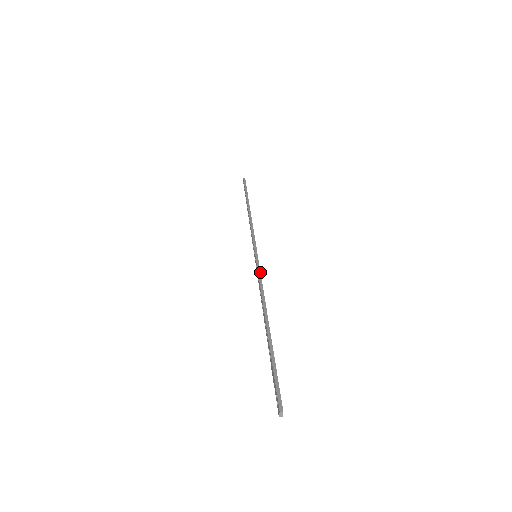
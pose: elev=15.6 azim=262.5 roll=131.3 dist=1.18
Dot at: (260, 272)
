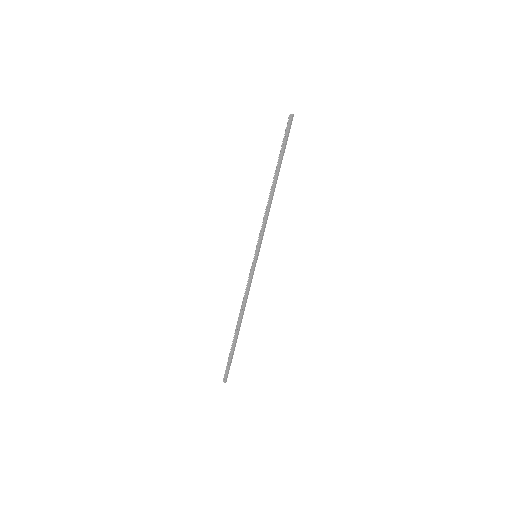
Dot at: occluded
